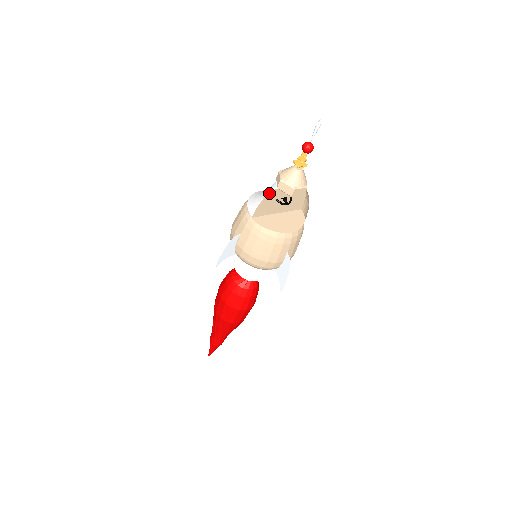
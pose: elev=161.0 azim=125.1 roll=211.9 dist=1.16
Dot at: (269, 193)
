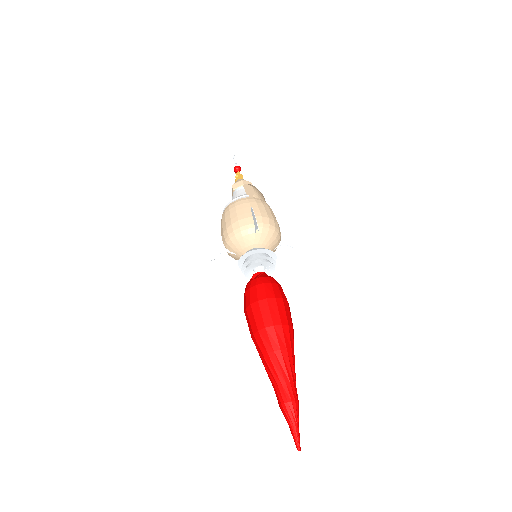
Dot at: (244, 184)
